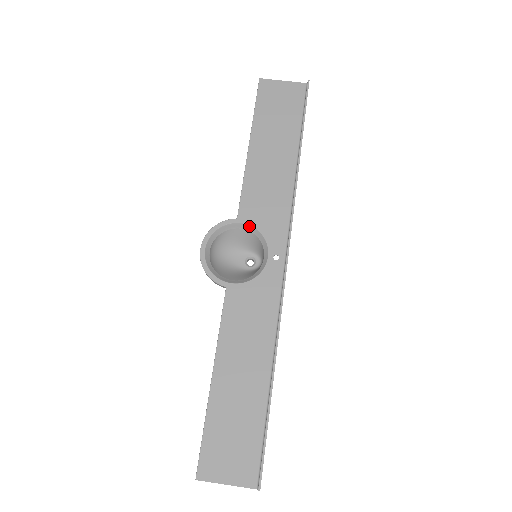
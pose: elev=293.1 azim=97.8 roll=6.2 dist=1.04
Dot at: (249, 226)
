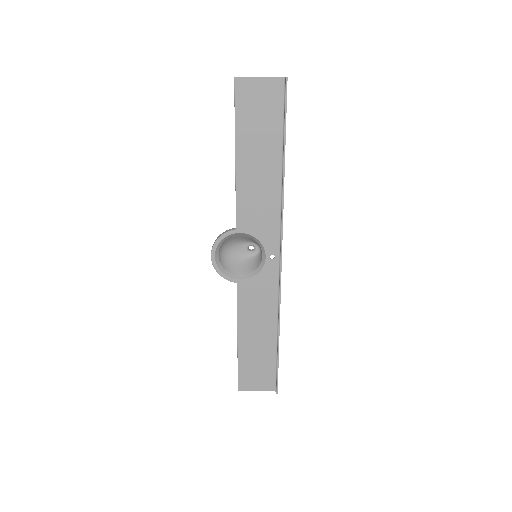
Dot at: (247, 234)
